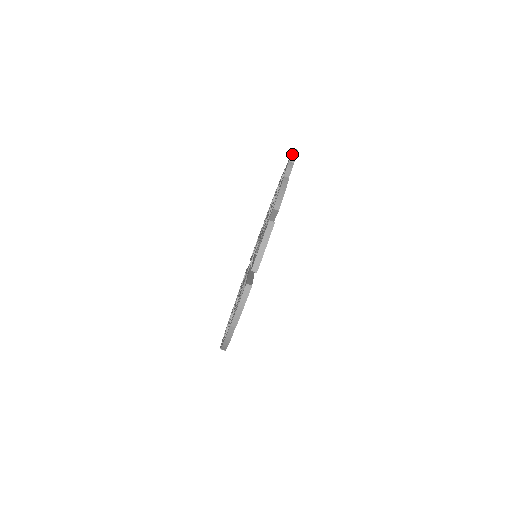
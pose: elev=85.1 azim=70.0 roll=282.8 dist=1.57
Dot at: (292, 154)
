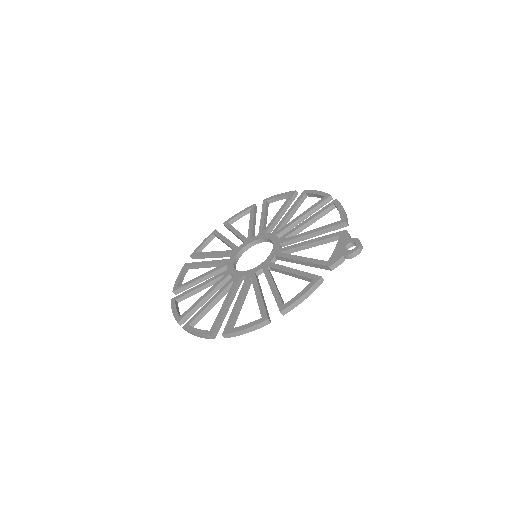
Dot at: (352, 254)
